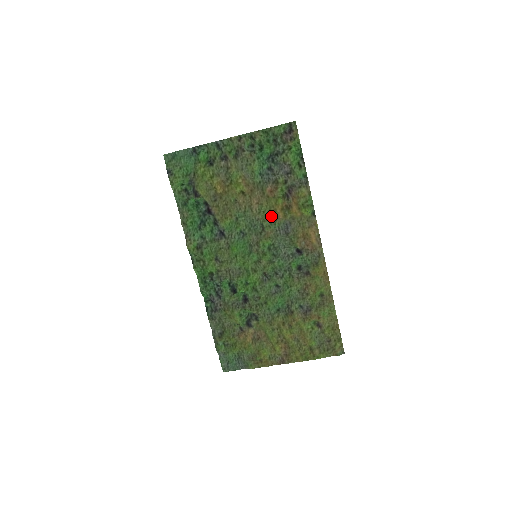
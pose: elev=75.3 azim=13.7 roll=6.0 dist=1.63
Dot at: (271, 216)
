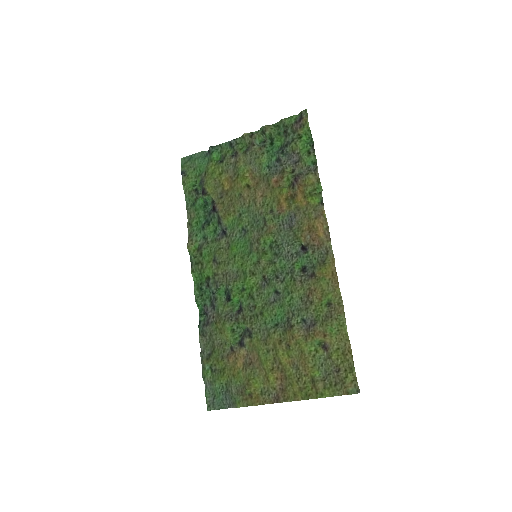
Dot at: (275, 208)
